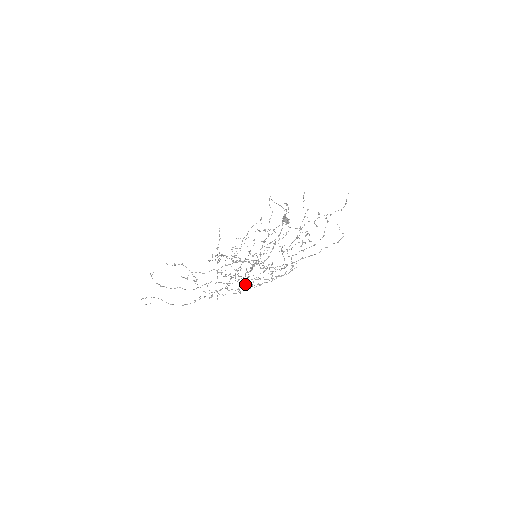
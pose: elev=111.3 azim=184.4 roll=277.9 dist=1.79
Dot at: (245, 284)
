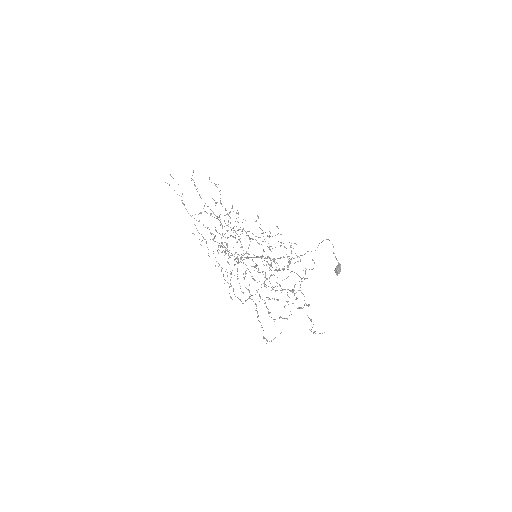
Dot at: (248, 258)
